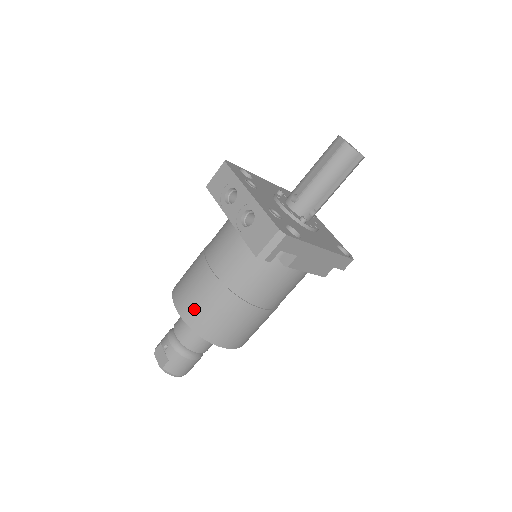
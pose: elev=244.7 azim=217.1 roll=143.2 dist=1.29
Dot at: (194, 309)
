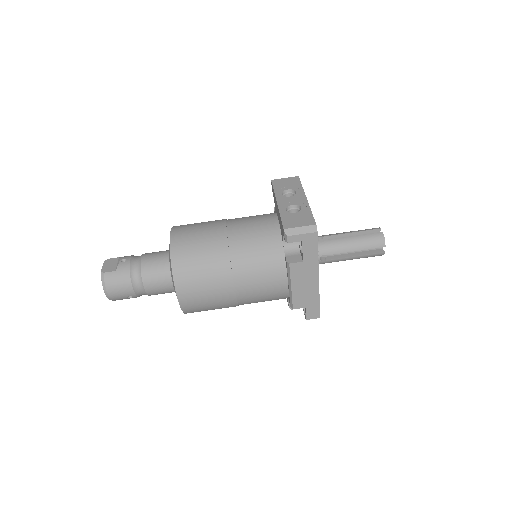
Dot at: (187, 242)
